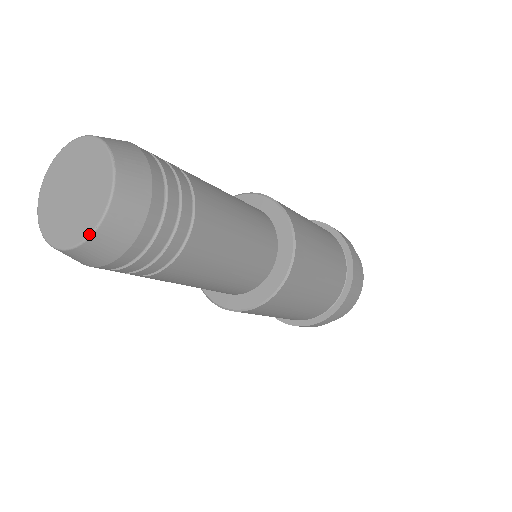
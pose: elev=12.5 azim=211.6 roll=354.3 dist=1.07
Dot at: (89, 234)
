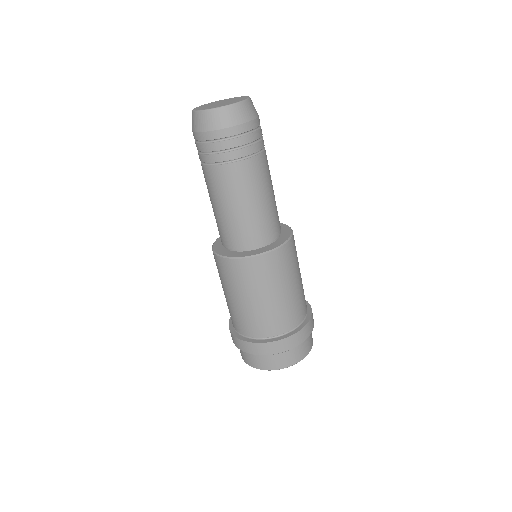
Dot at: (249, 97)
